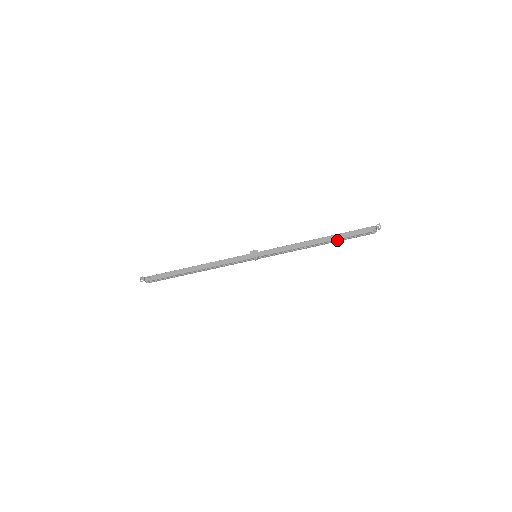
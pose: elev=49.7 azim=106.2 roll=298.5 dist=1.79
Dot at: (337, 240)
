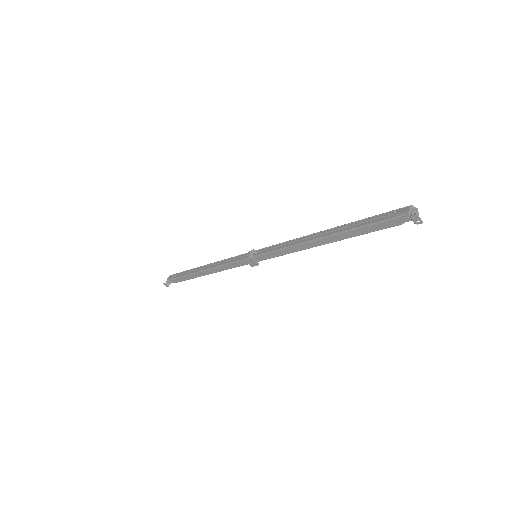
Dot at: occluded
